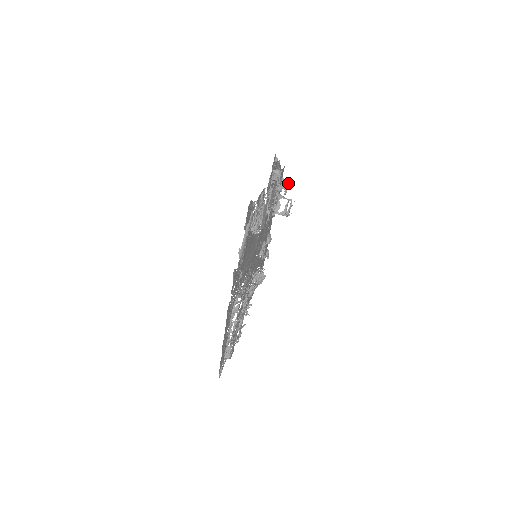
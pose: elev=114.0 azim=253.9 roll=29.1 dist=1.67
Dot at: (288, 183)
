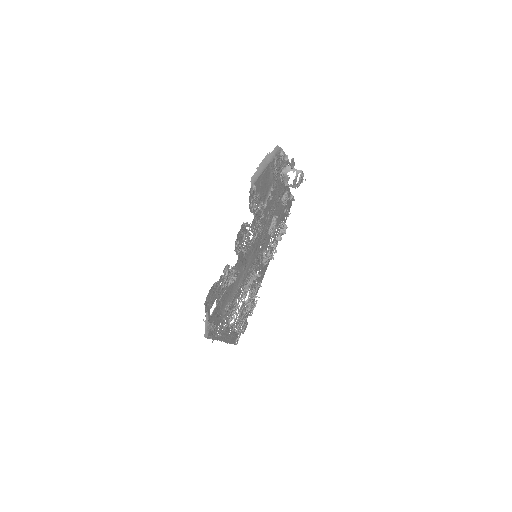
Dot at: (293, 160)
